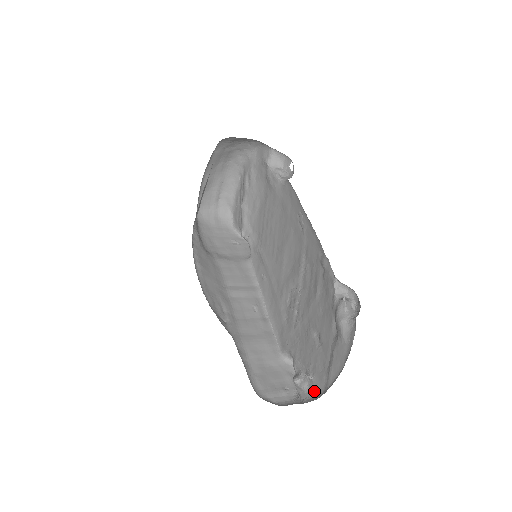
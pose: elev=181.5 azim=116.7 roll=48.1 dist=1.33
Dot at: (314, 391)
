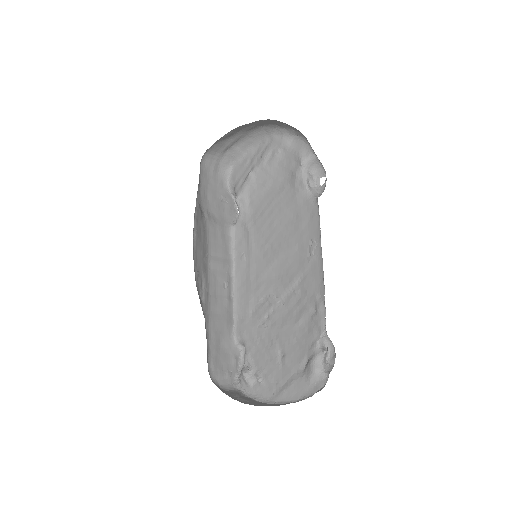
Dot at: (258, 392)
